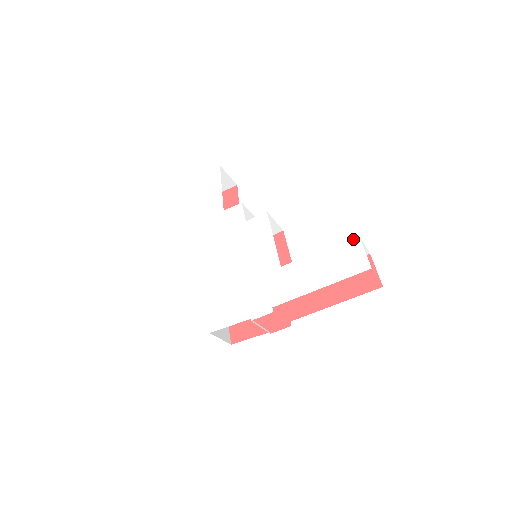
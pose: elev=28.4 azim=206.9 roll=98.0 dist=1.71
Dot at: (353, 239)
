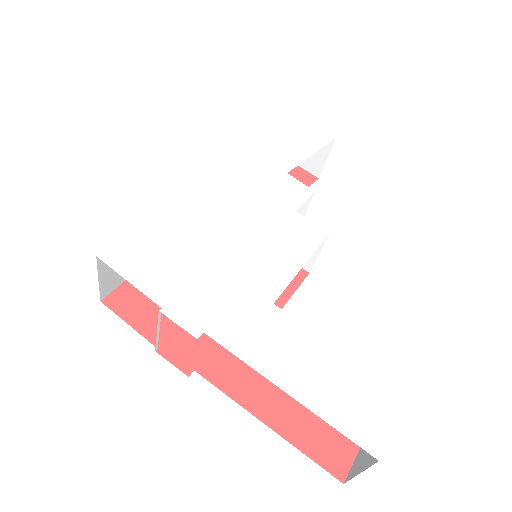
Dot at: (394, 391)
